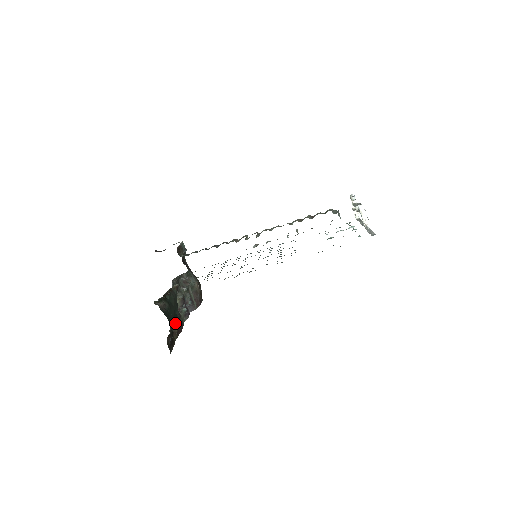
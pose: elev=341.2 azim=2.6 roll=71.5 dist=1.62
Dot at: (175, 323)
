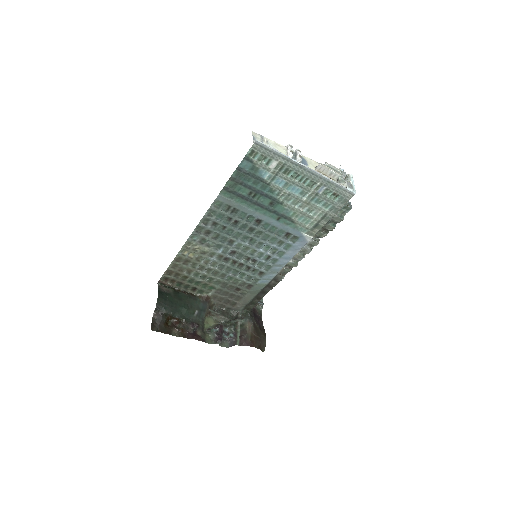
Dot at: (172, 311)
